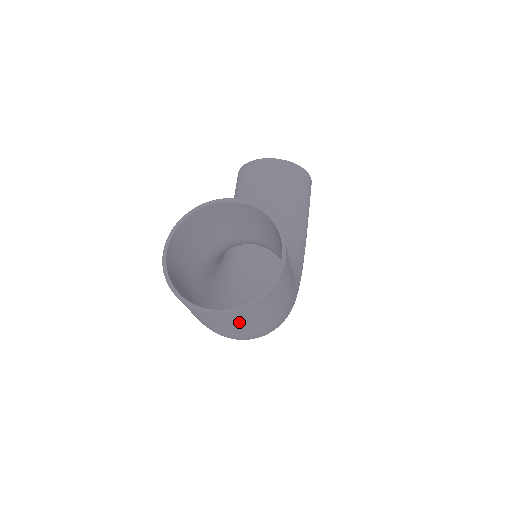
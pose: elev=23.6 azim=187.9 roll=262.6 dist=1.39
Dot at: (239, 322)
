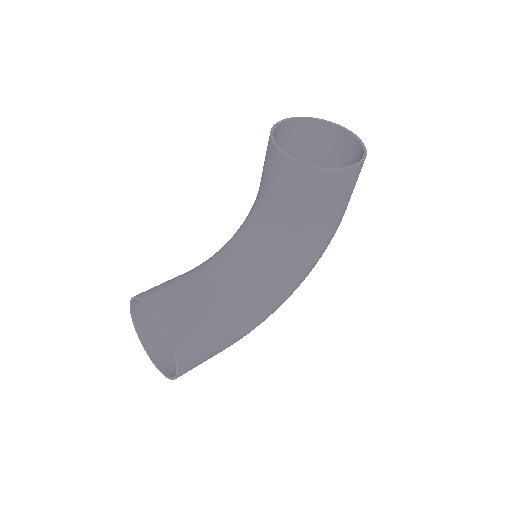
Dot at: occluded
